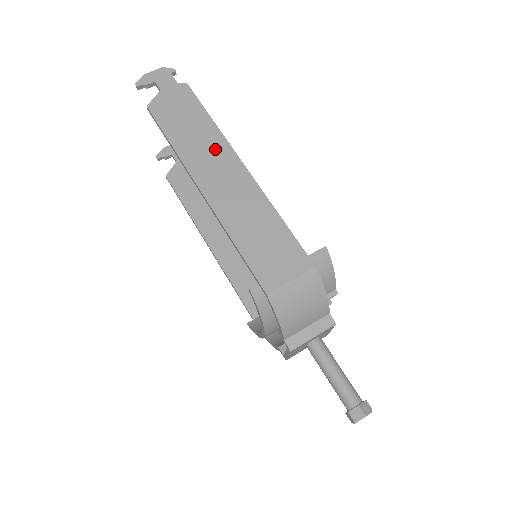
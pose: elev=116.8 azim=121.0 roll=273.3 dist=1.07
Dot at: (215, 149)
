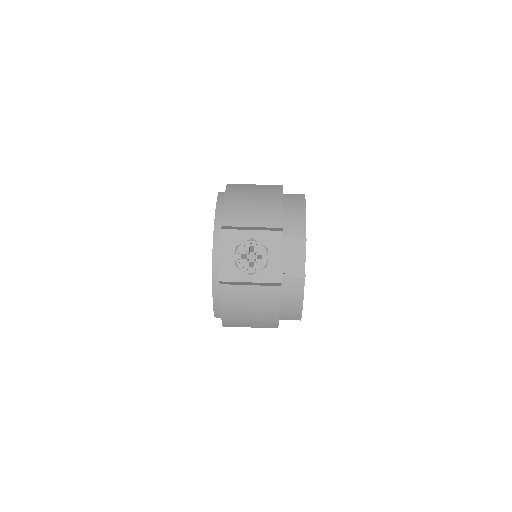
Dot at: occluded
